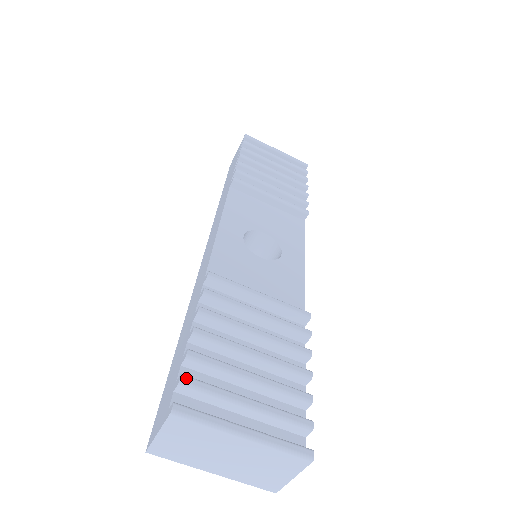
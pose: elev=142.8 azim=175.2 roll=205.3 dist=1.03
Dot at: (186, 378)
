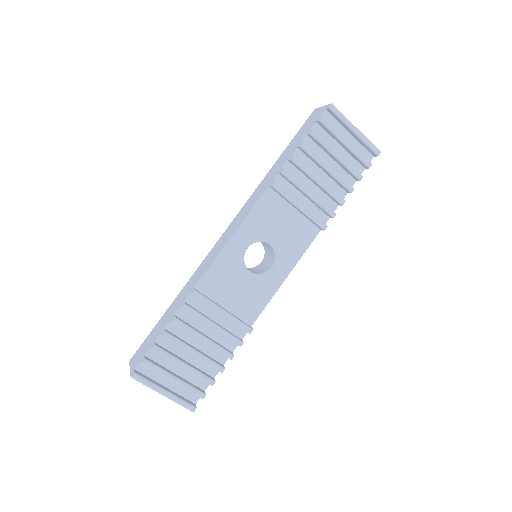
Dot at: (146, 362)
